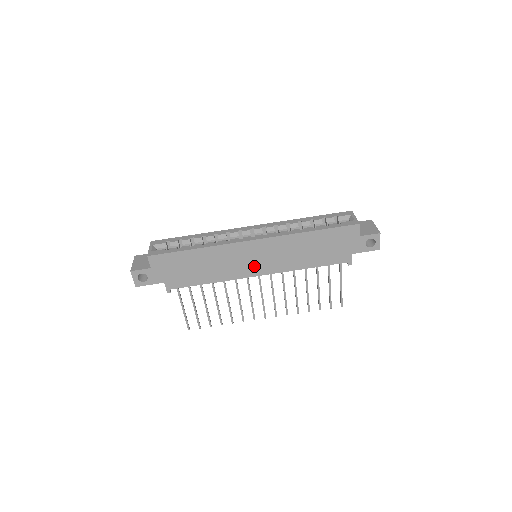
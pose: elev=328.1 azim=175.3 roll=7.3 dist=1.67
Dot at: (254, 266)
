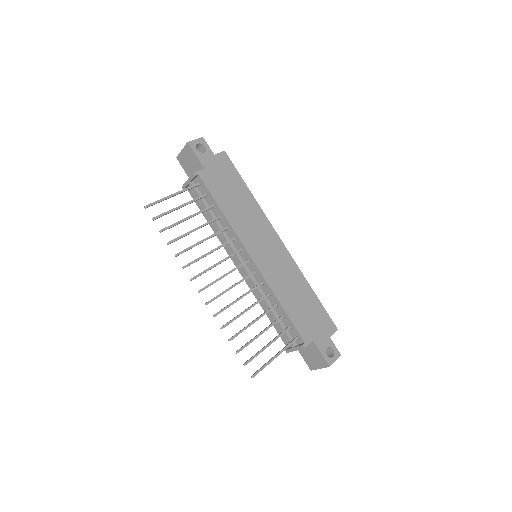
Dot at: (259, 250)
